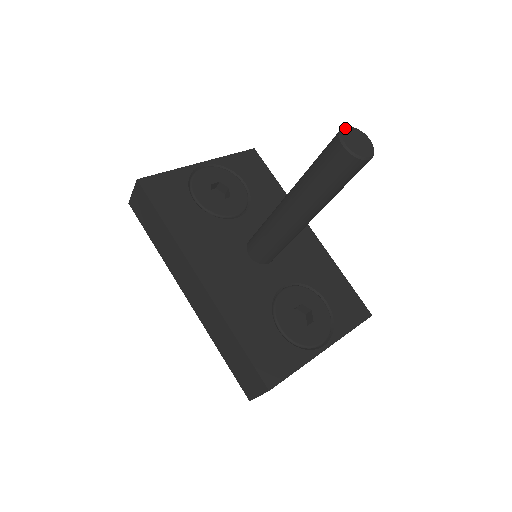
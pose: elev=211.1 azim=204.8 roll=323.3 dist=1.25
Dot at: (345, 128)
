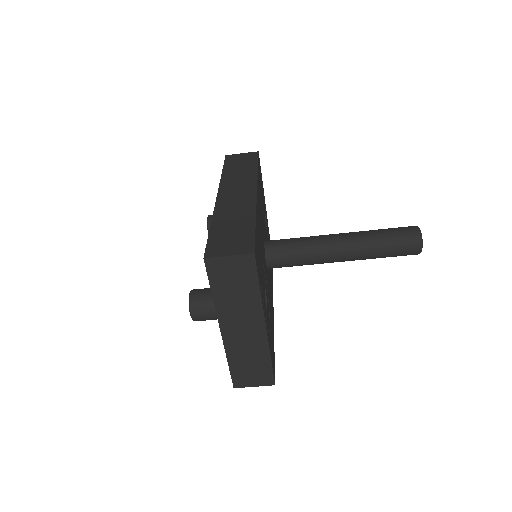
Dot at: occluded
